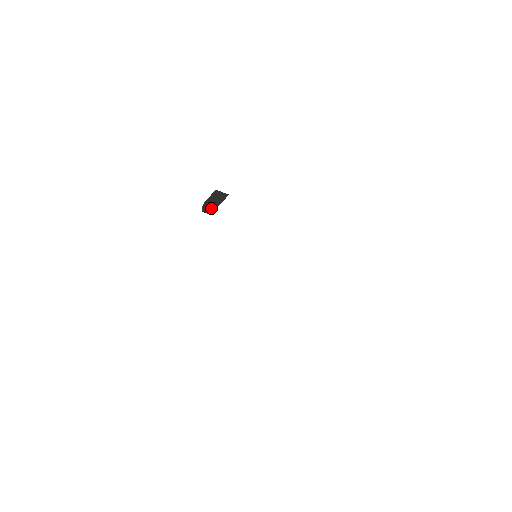
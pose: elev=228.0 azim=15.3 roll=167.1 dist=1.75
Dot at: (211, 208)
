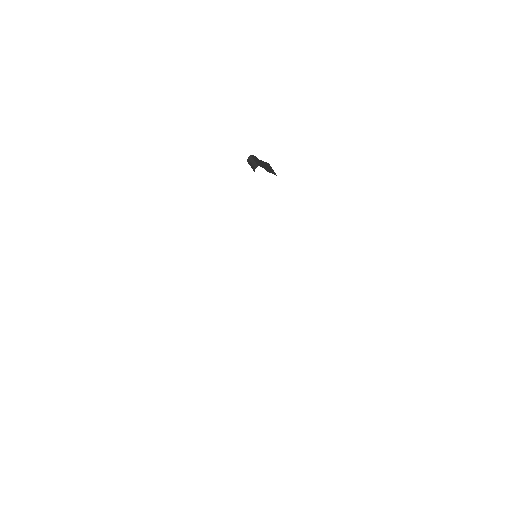
Dot at: (257, 162)
